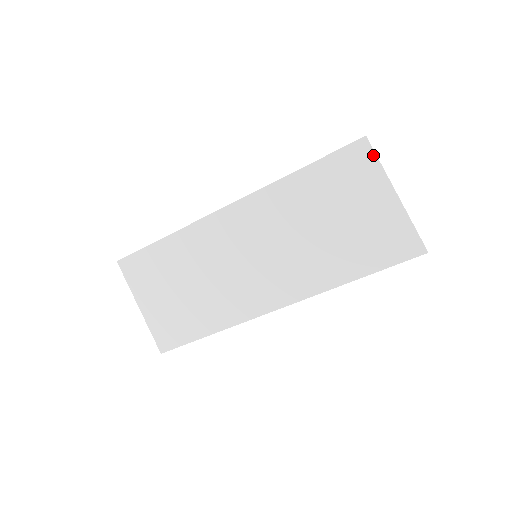
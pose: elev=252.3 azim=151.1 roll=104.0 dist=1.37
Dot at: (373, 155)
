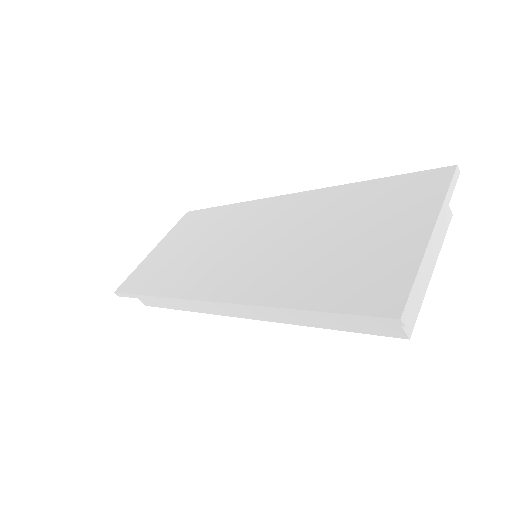
Dot at: (447, 184)
